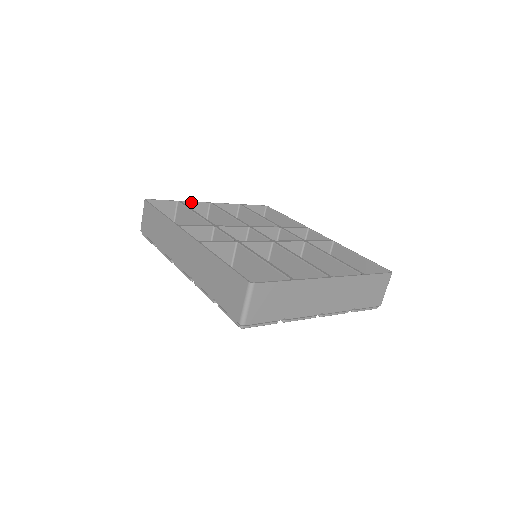
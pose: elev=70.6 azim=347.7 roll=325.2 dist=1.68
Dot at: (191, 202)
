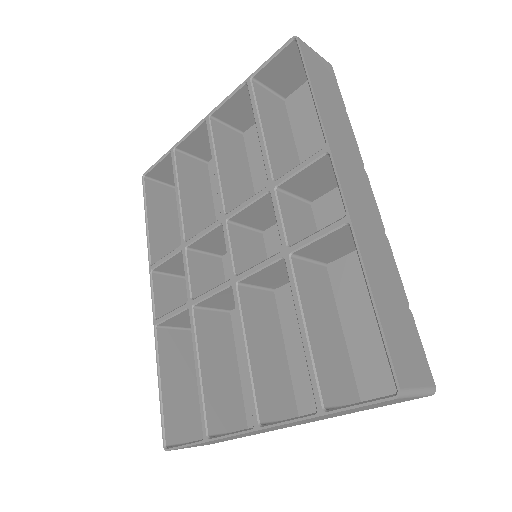
Dot at: (184, 139)
